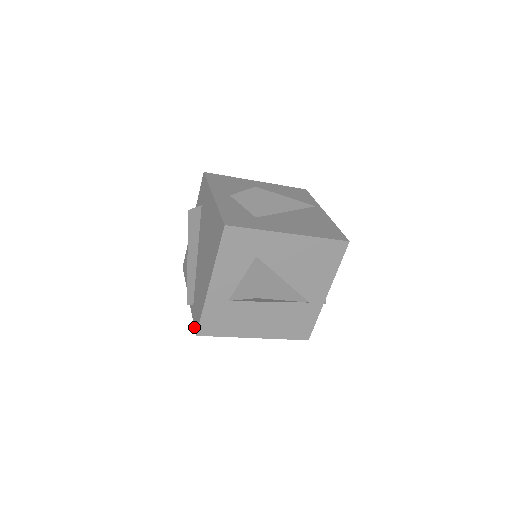
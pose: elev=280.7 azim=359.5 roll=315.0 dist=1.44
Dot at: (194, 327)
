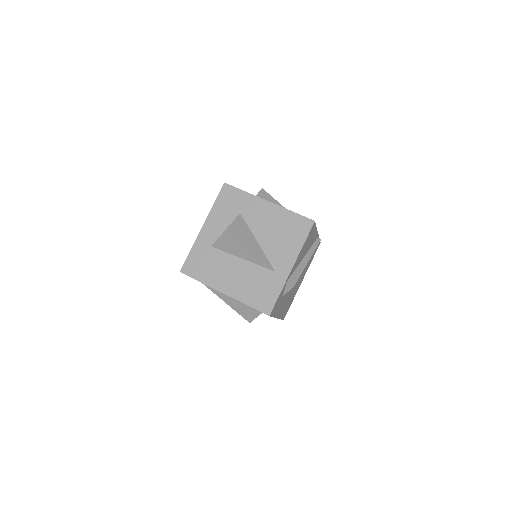
Dot at: occluded
